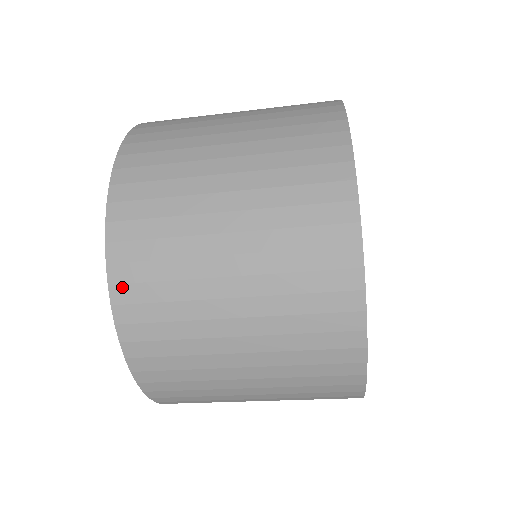
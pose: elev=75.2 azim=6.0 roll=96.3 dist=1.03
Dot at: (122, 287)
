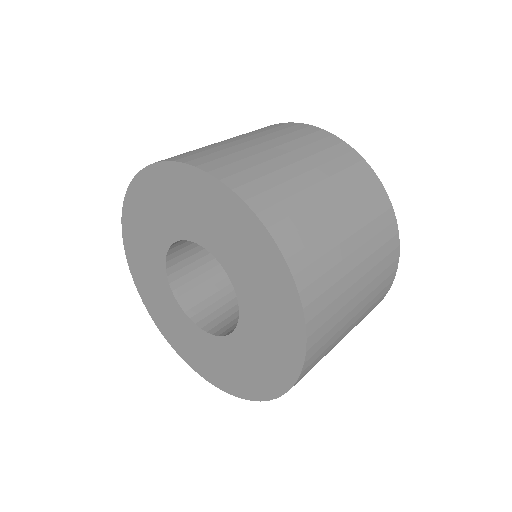
Dot at: (217, 170)
